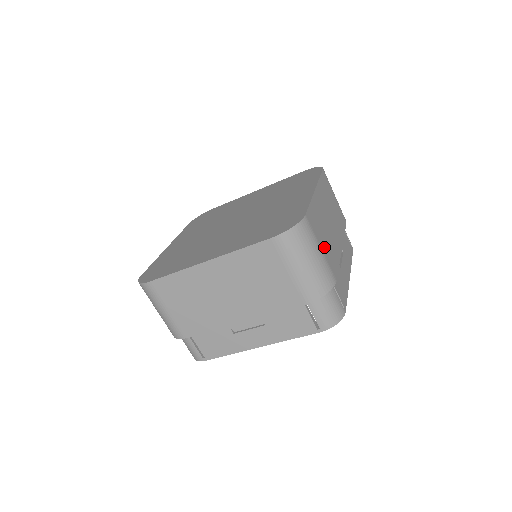
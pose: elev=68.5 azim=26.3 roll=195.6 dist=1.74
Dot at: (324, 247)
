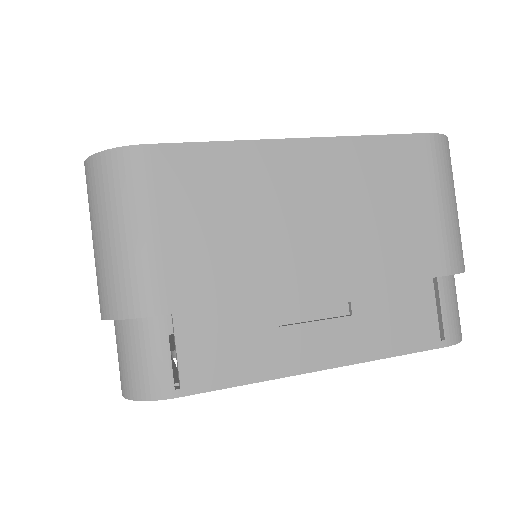
Dot at: occluded
